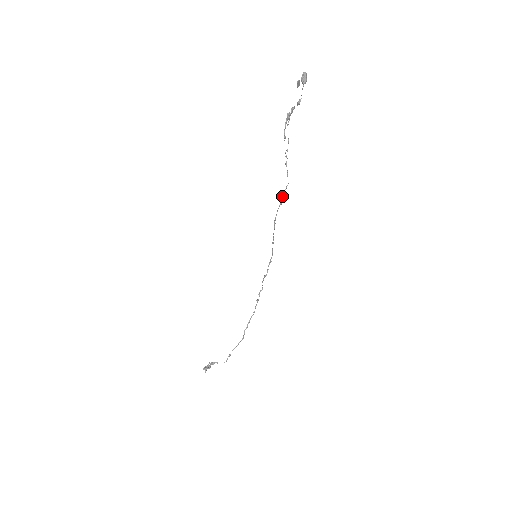
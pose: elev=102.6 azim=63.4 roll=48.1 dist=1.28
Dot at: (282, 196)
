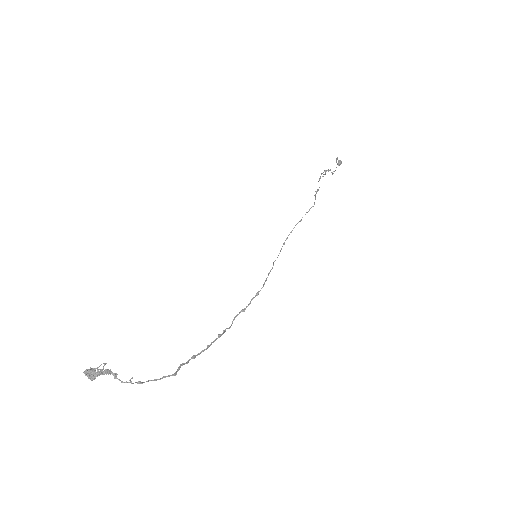
Dot at: (305, 214)
